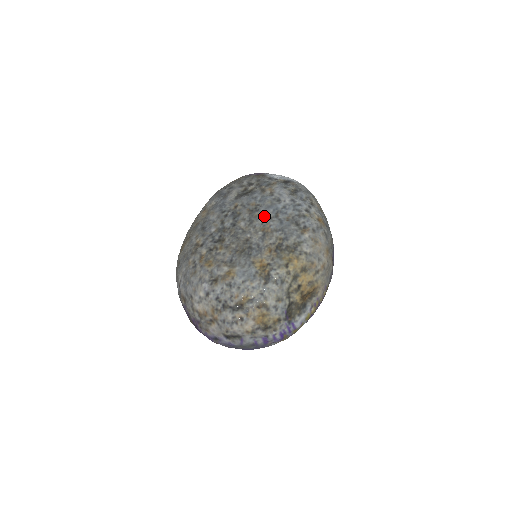
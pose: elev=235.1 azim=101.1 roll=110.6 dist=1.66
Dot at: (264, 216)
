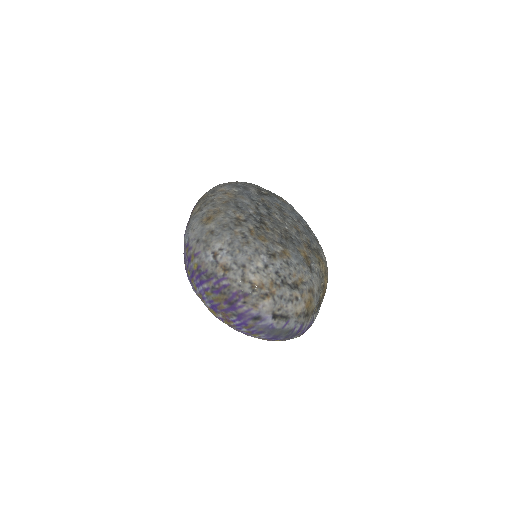
Dot at: (291, 217)
